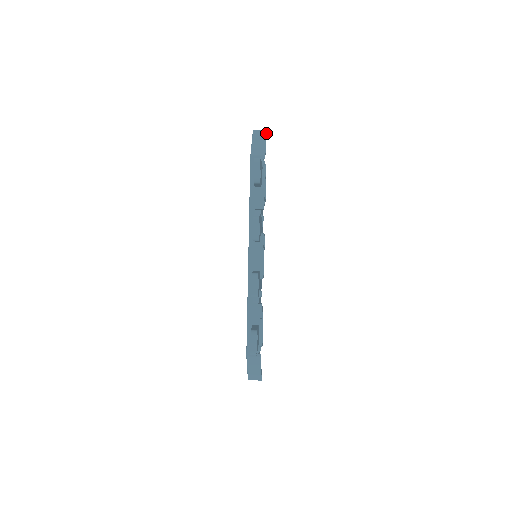
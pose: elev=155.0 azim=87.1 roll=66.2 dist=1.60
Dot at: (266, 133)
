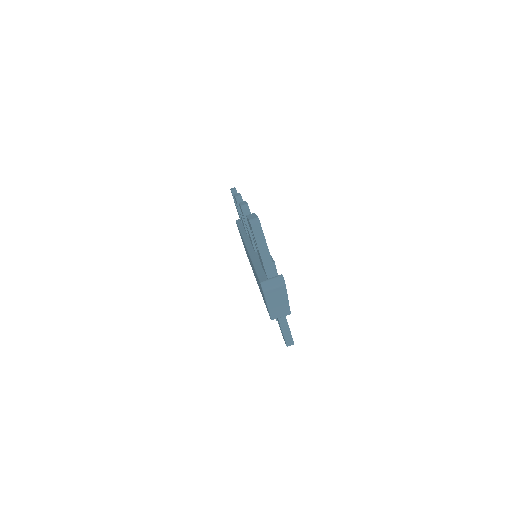
Dot at: (286, 291)
